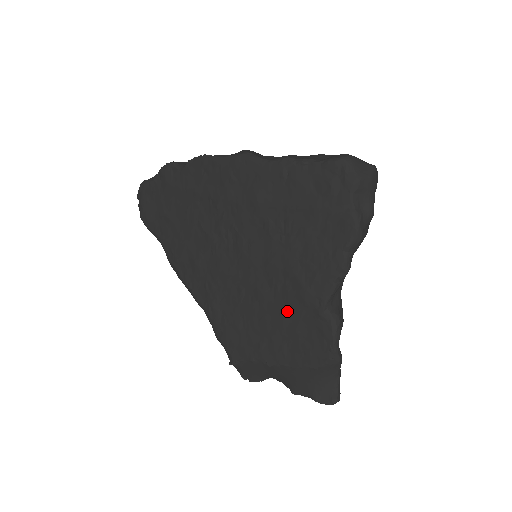
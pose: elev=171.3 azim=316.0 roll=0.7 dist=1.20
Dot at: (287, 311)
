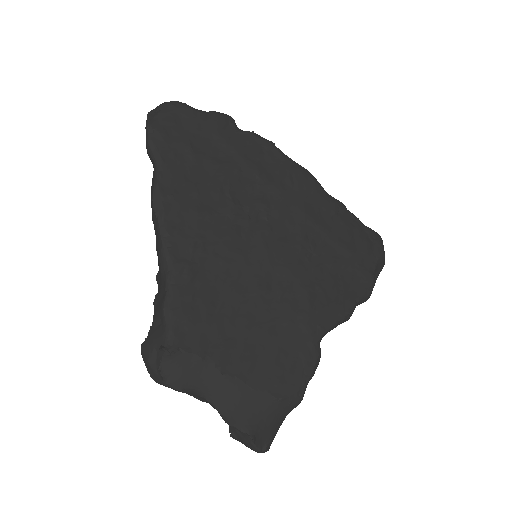
Dot at: (279, 323)
